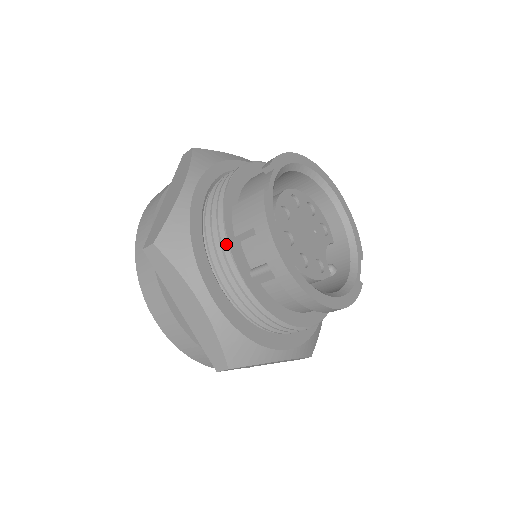
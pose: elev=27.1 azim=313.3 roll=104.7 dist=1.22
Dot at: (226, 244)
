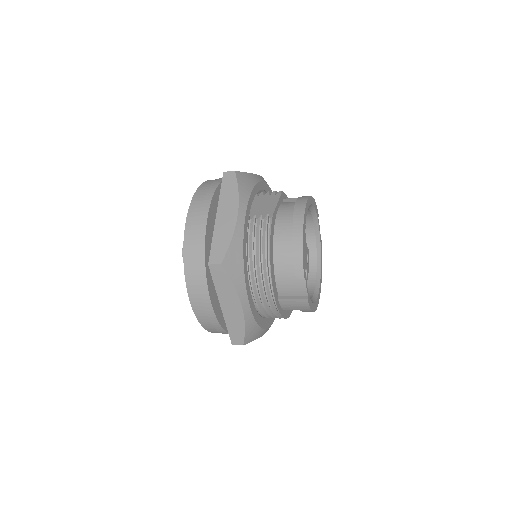
Dot at: (279, 315)
